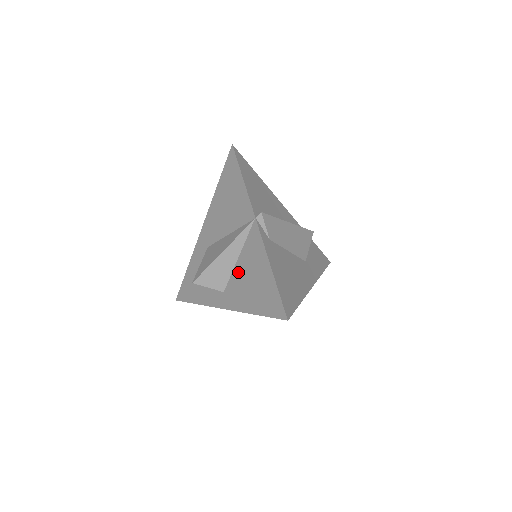
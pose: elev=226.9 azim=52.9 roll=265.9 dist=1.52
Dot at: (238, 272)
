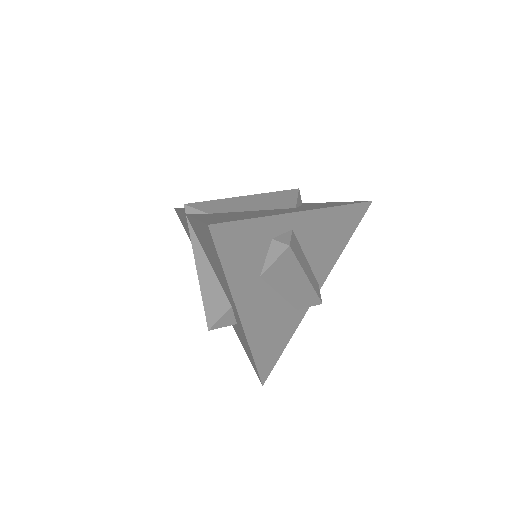
Dot at: (214, 270)
